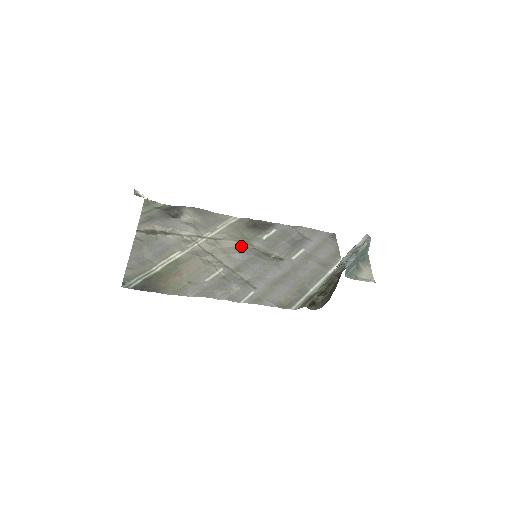
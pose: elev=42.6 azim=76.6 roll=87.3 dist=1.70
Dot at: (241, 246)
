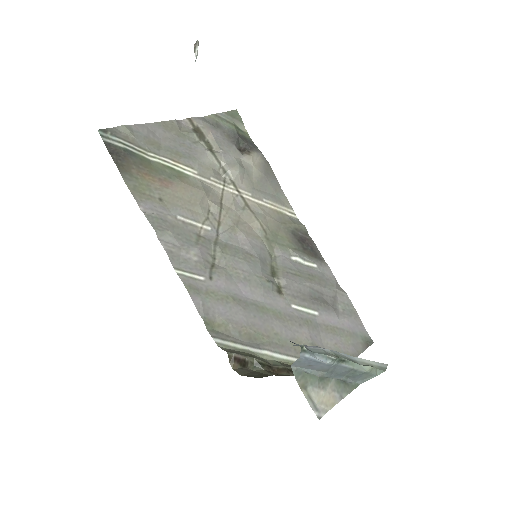
Dot at: (260, 236)
